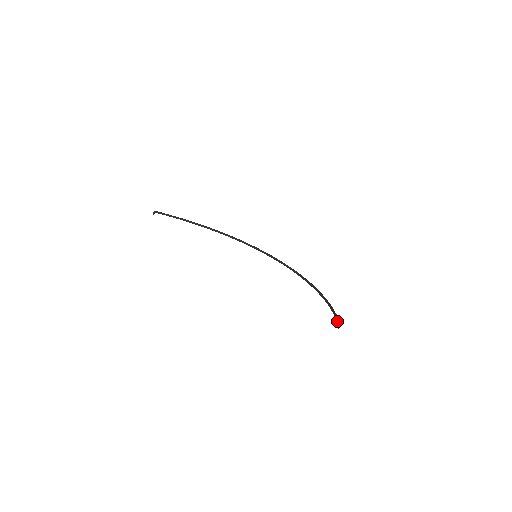
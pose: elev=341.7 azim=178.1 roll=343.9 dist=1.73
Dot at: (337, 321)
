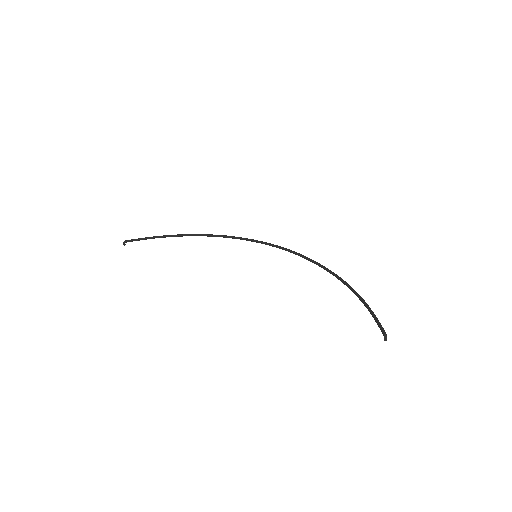
Dot at: (381, 331)
